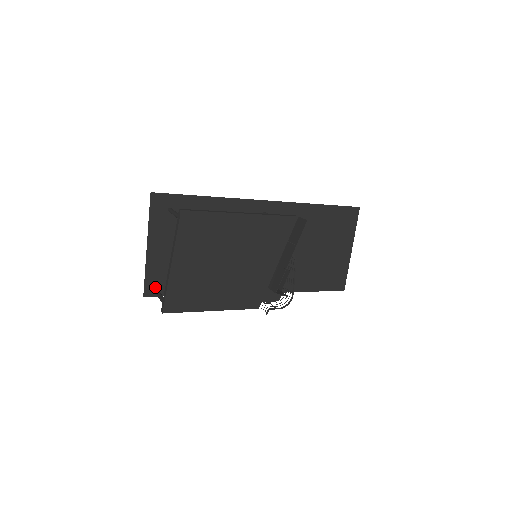
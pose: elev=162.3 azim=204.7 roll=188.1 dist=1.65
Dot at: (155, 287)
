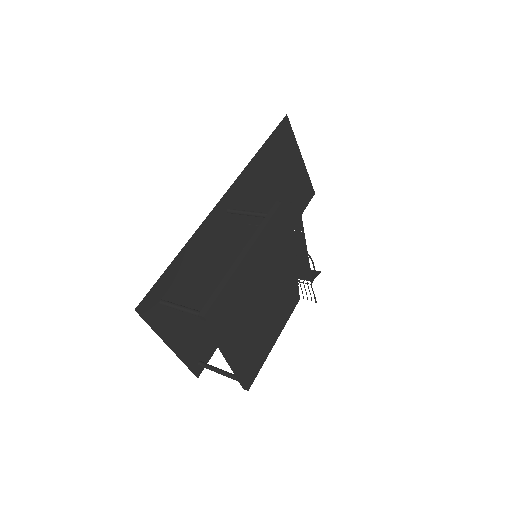
Dot at: (203, 365)
